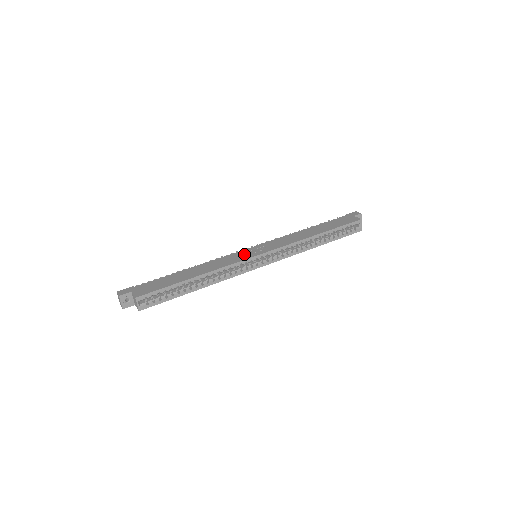
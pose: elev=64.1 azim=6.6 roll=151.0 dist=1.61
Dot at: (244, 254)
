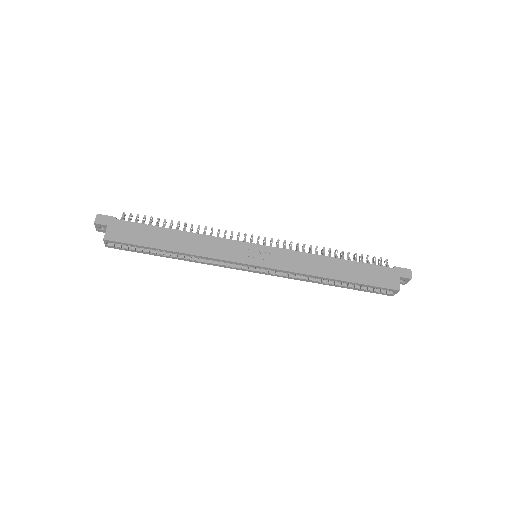
Dot at: (241, 251)
